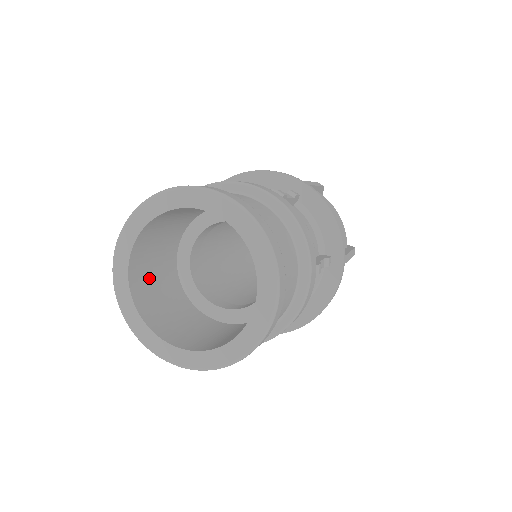
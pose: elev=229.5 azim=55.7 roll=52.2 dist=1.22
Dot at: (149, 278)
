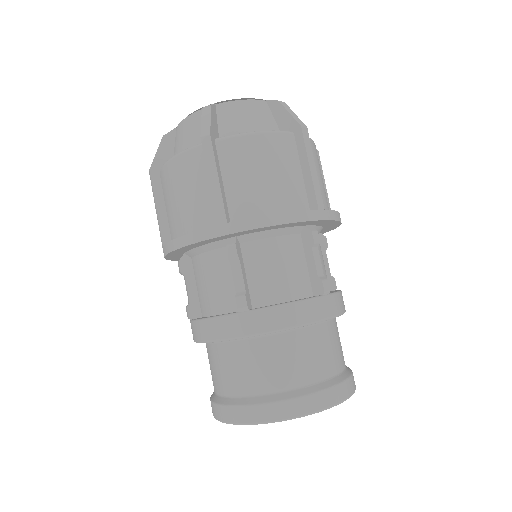
Dot at: occluded
